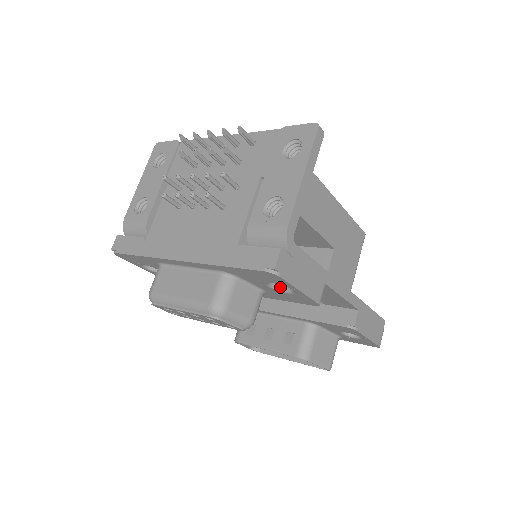
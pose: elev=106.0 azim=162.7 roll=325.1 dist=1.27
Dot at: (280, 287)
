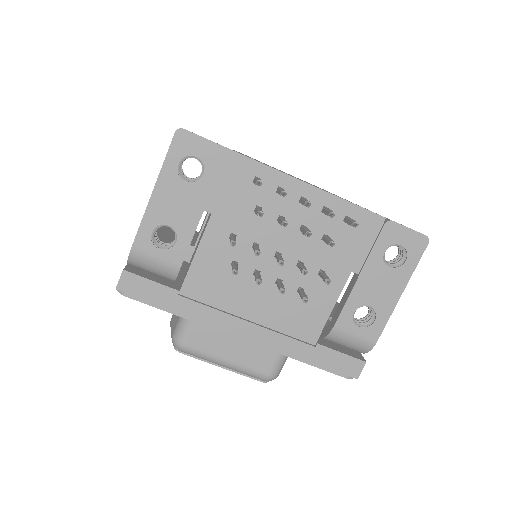
Dot at: occluded
